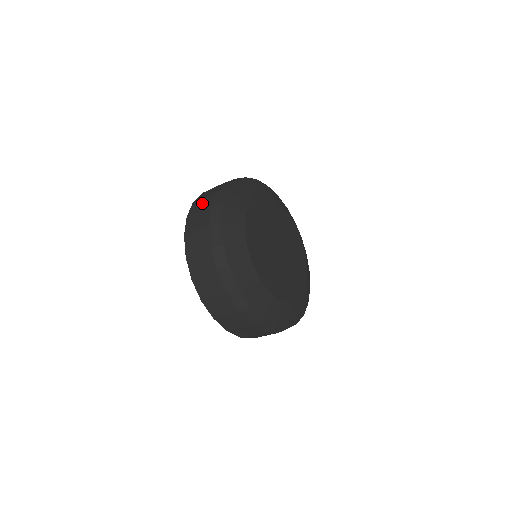
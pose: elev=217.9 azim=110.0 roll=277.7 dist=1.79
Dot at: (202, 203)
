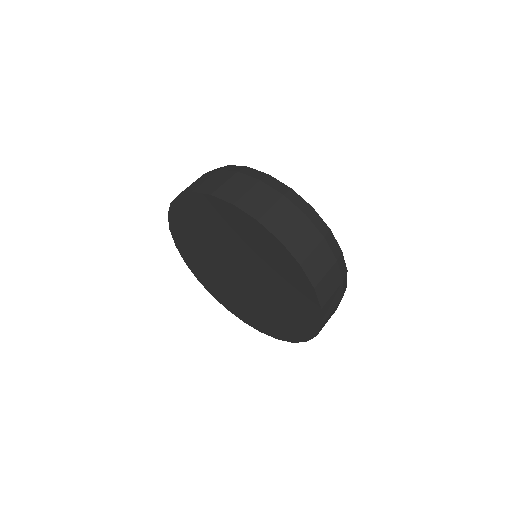
Dot at: occluded
